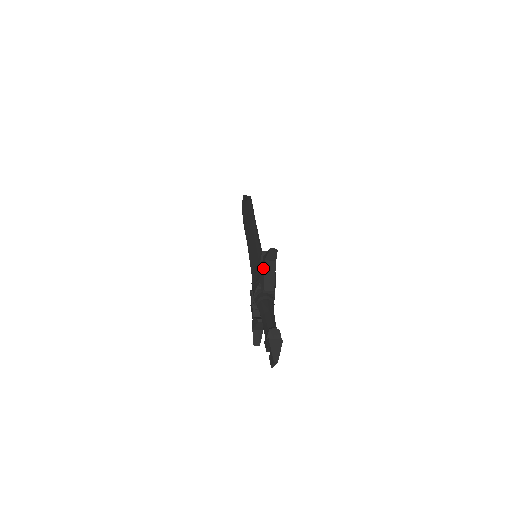
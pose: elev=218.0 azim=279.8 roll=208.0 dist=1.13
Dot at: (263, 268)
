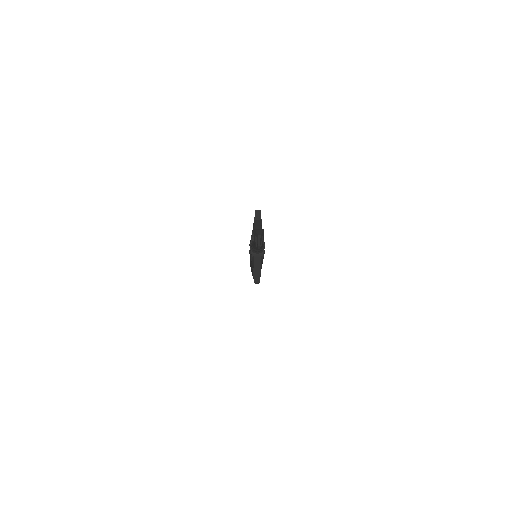
Dot at: (254, 225)
